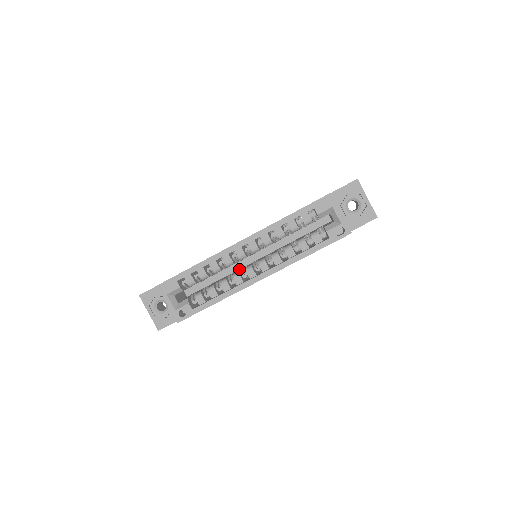
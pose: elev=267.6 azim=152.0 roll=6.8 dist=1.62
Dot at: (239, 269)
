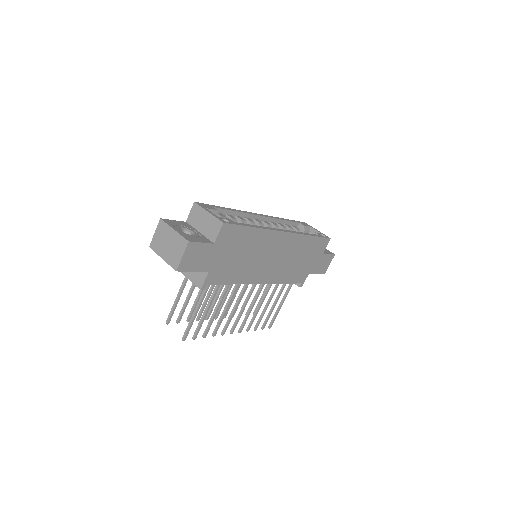
Dot at: occluded
